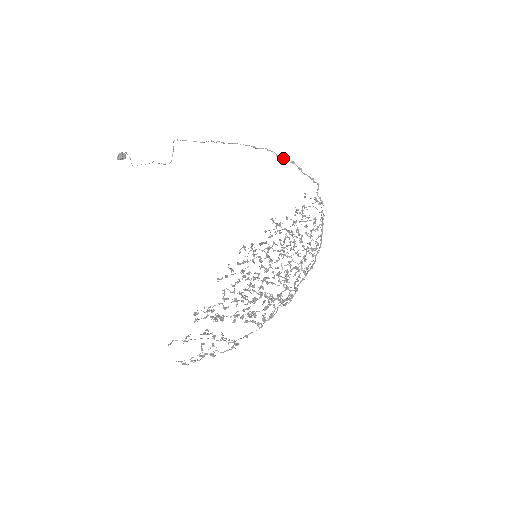
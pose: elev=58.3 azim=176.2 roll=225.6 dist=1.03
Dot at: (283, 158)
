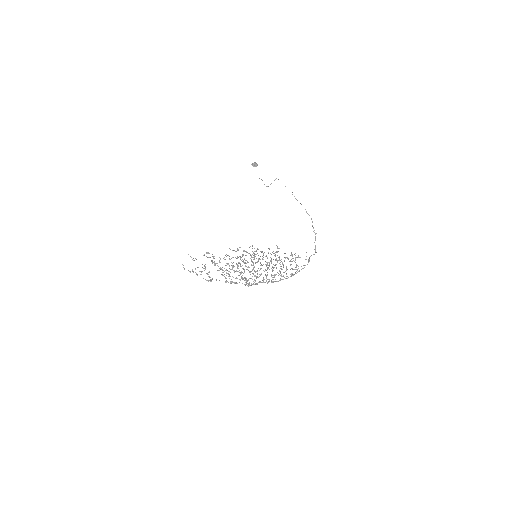
Dot at: (313, 228)
